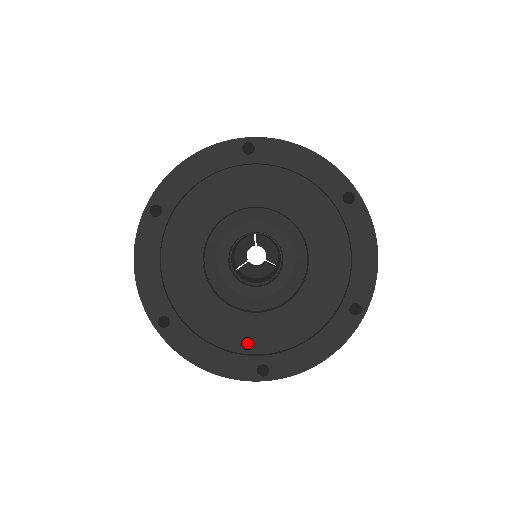
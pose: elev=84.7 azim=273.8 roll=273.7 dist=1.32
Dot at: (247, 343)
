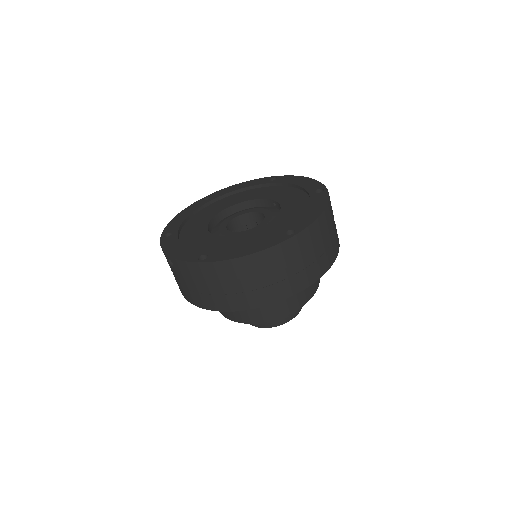
Dot at: occluded
